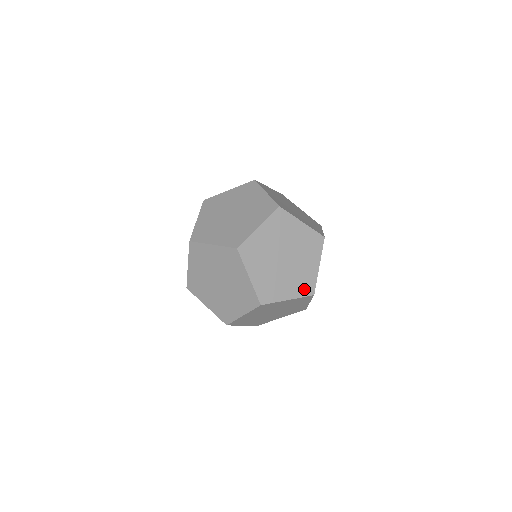
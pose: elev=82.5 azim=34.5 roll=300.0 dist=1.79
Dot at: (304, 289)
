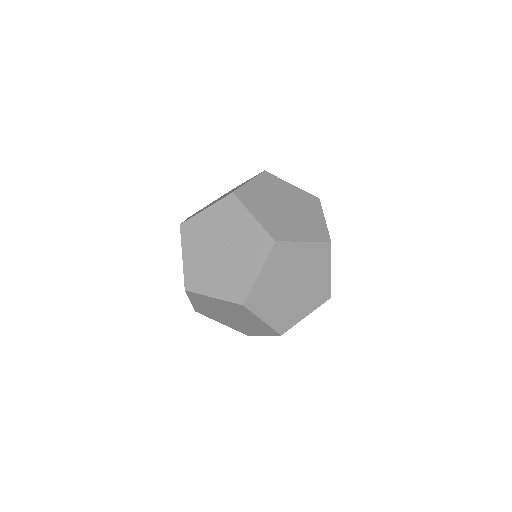
Dot at: (318, 235)
